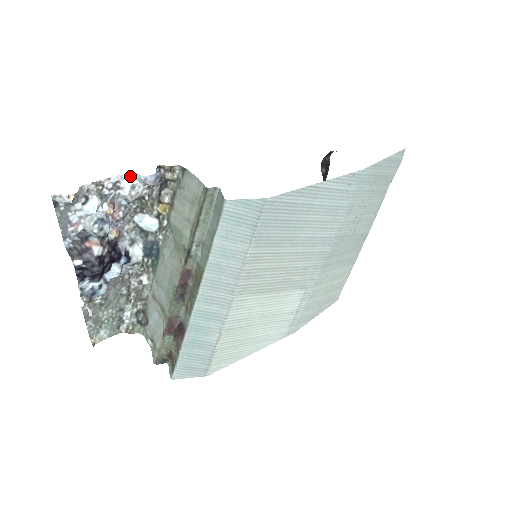
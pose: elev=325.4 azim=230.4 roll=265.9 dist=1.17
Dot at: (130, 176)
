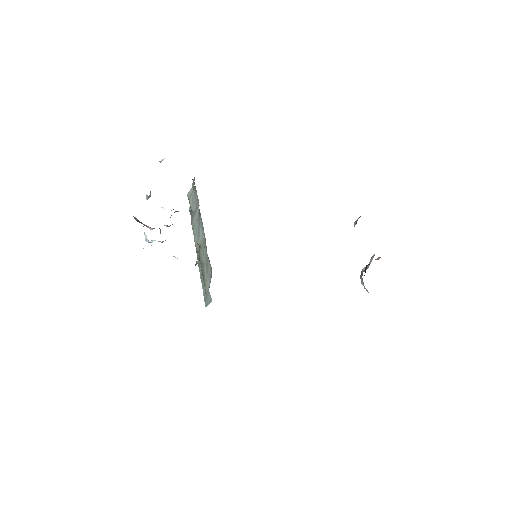
Dot at: (175, 257)
